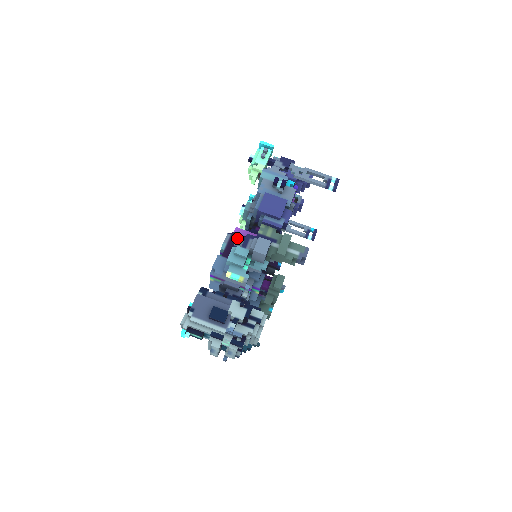
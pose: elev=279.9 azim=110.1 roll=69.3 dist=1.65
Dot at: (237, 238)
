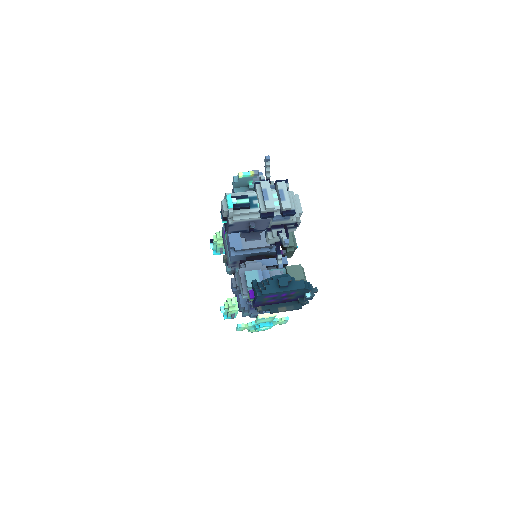
Dot at: occluded
